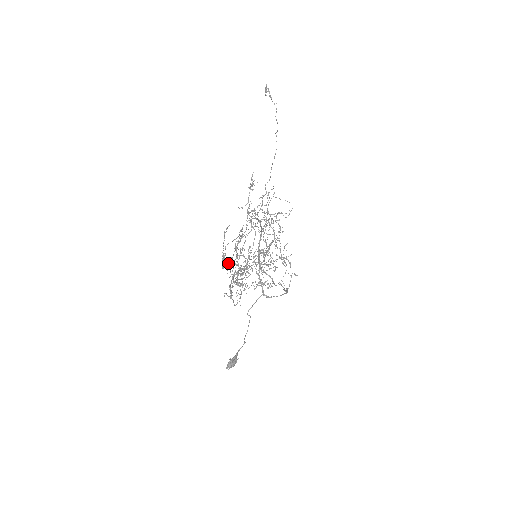
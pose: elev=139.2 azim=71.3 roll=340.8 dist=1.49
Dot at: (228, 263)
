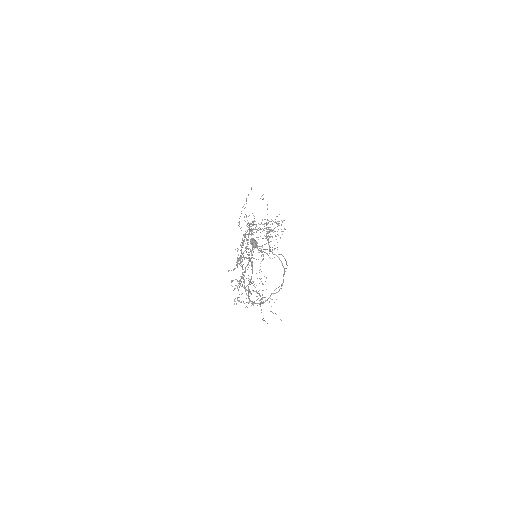
Dot at: (246, 215)
